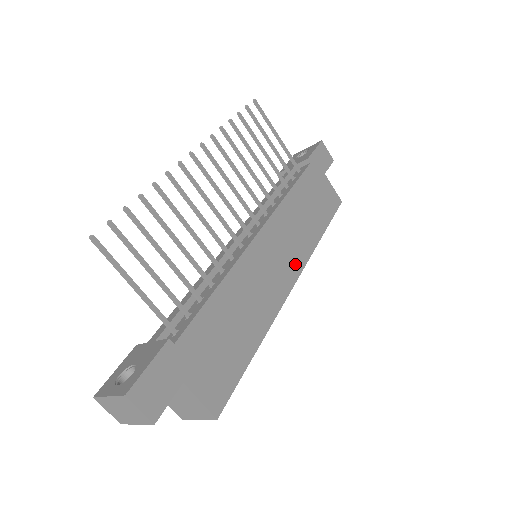
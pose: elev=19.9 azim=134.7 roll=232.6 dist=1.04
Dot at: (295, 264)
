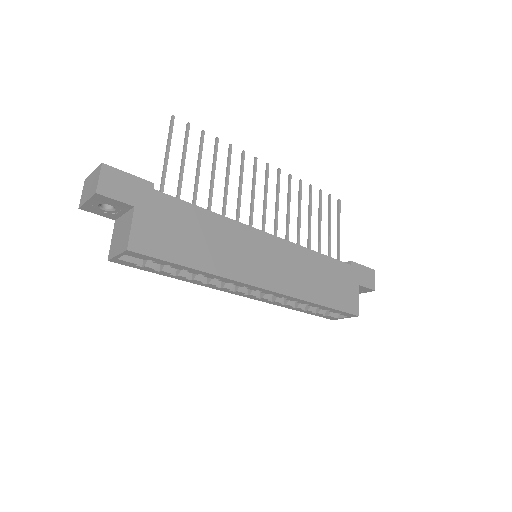
Dot at: (278, 283)
